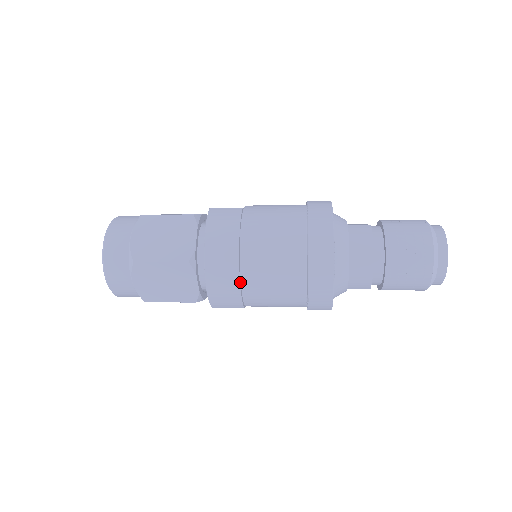
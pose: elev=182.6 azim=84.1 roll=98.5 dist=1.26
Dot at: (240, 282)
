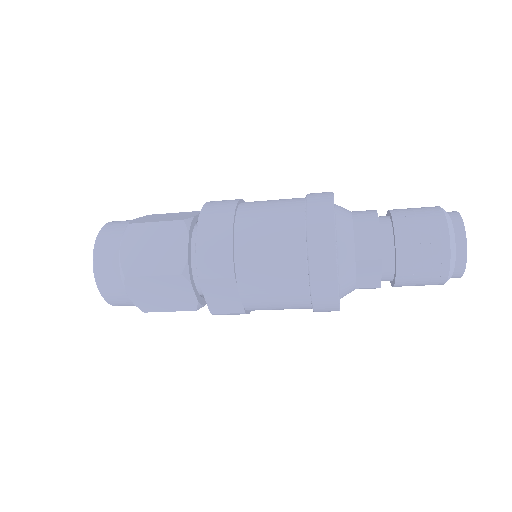
Dot at: (233, 232)
